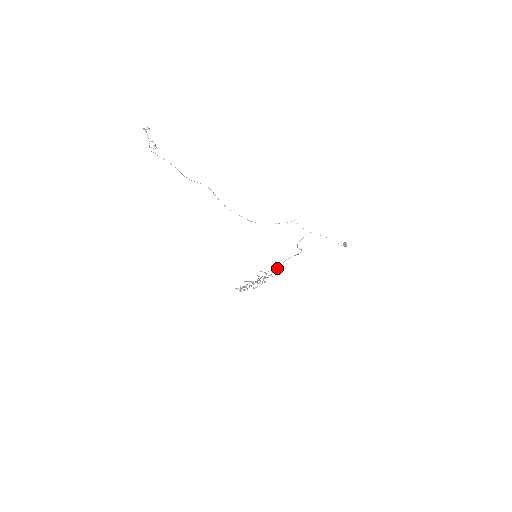
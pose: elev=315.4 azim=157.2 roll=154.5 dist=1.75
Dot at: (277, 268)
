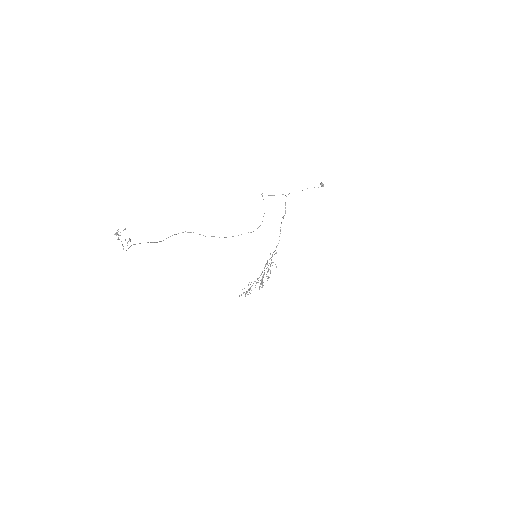
Dot at: (275, 250)
